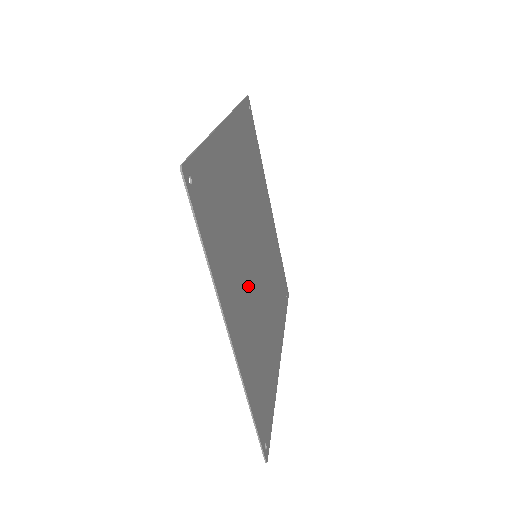
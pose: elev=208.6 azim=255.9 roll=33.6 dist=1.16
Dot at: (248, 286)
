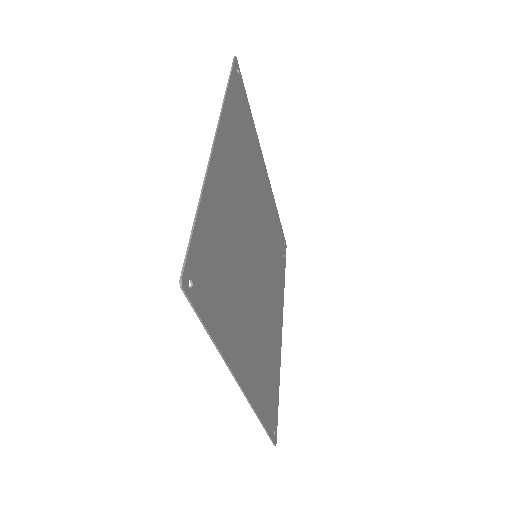
Dot at: (251, 304)
